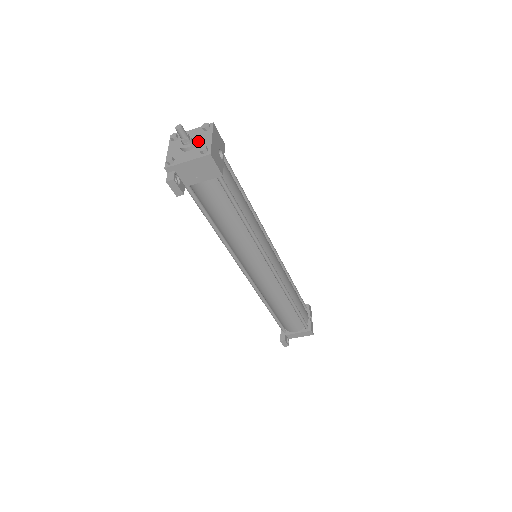
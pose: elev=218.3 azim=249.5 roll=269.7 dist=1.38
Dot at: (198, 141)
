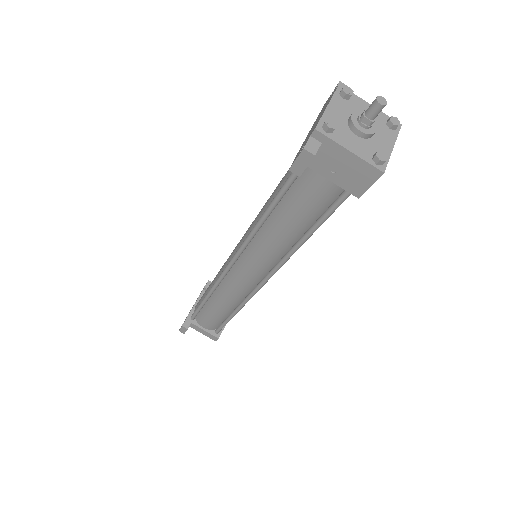
Dot at: (375, 133)
